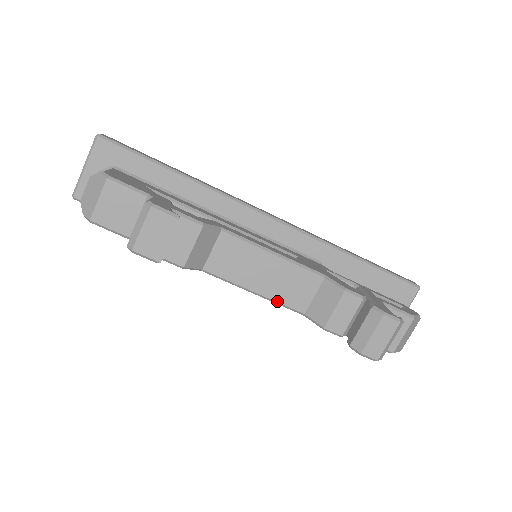
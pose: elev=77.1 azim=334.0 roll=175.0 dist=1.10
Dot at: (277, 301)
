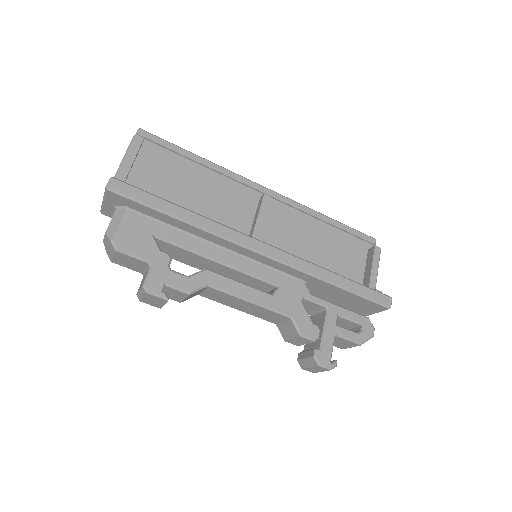
Dot at: (255, 316)
